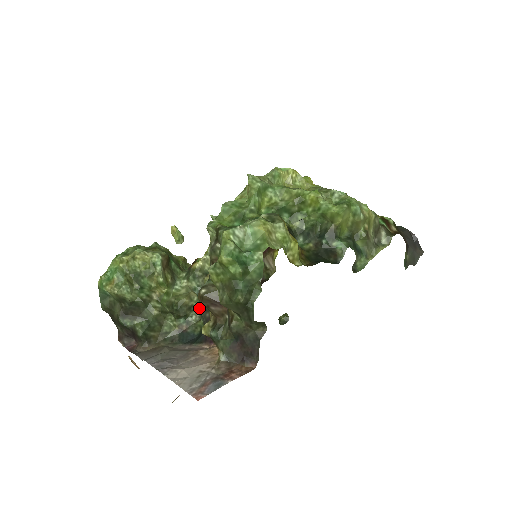
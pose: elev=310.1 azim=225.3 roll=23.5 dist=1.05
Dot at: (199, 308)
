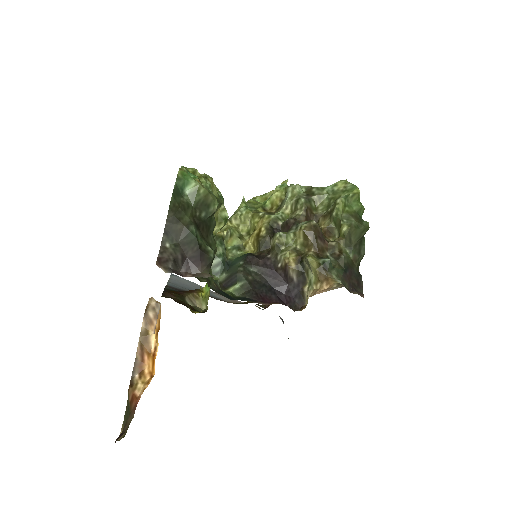
Dot at: occluded
